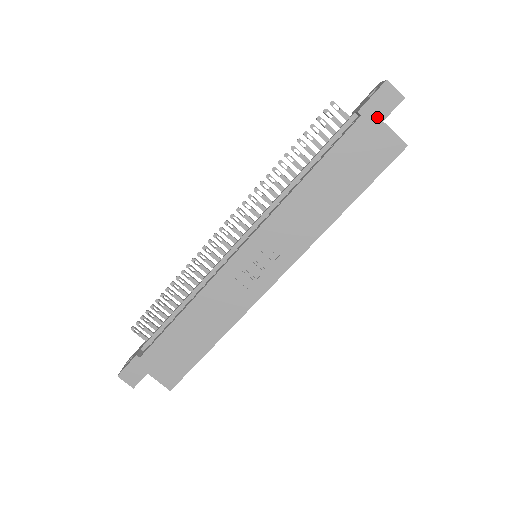
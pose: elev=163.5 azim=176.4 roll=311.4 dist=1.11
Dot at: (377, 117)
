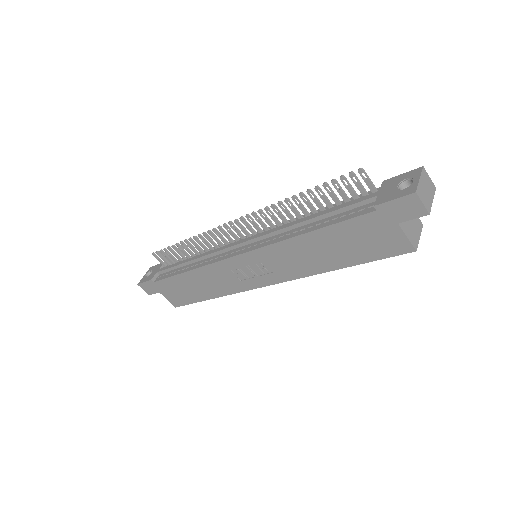
Dot at: (393, 218)
